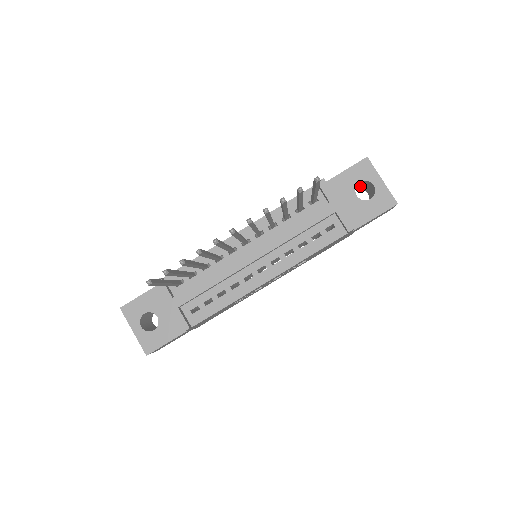
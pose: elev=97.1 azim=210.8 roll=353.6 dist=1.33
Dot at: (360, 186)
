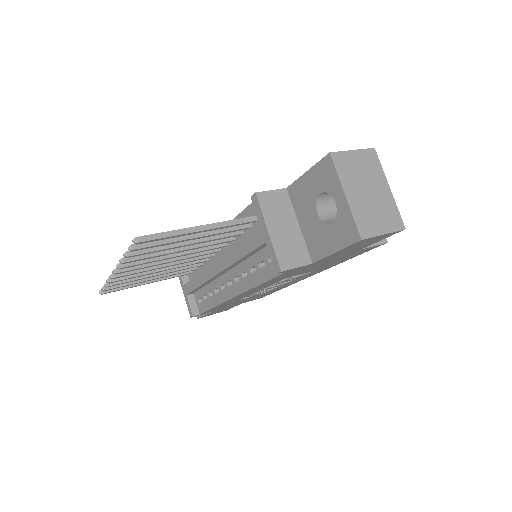
Dot at: occluded
